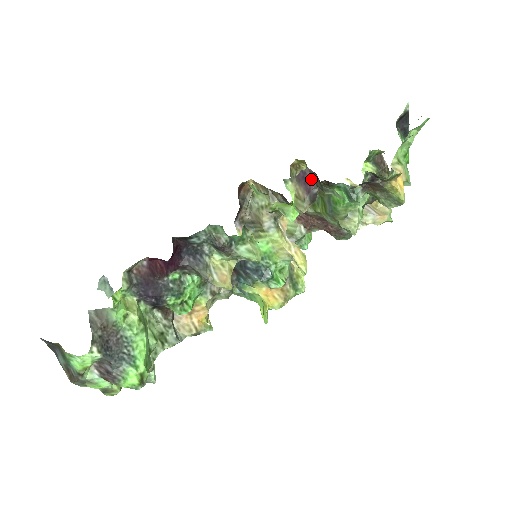
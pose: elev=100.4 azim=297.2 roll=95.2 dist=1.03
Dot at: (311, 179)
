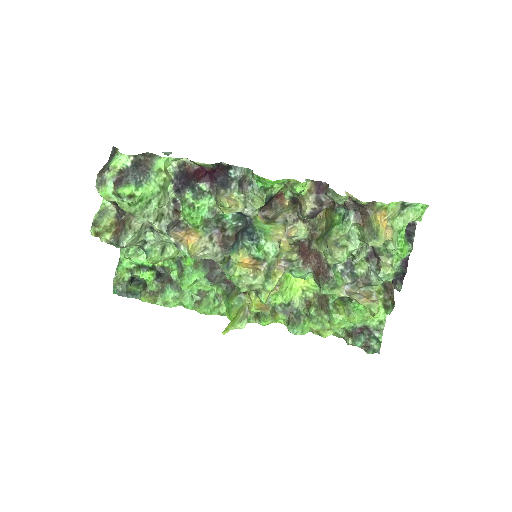
Dot at: (324, 189)
